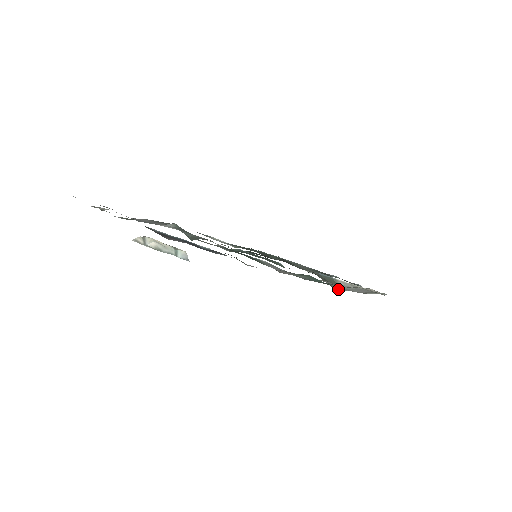
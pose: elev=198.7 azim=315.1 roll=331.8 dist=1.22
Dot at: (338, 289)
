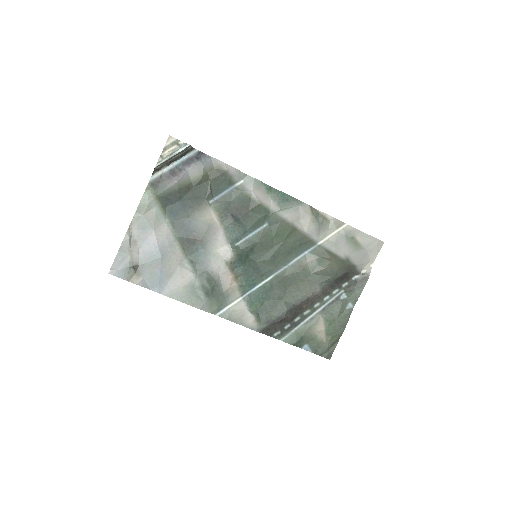
Dot at: (330, 255)
